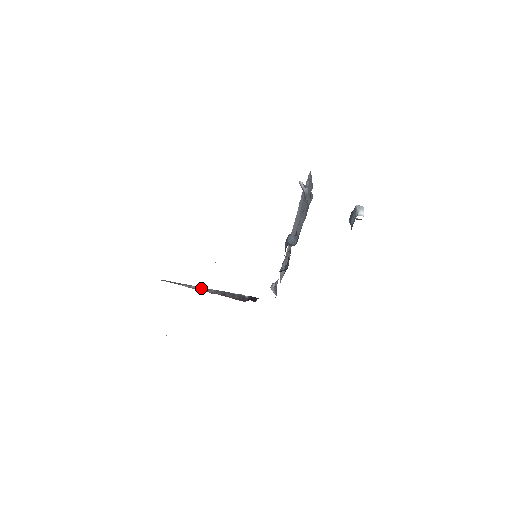
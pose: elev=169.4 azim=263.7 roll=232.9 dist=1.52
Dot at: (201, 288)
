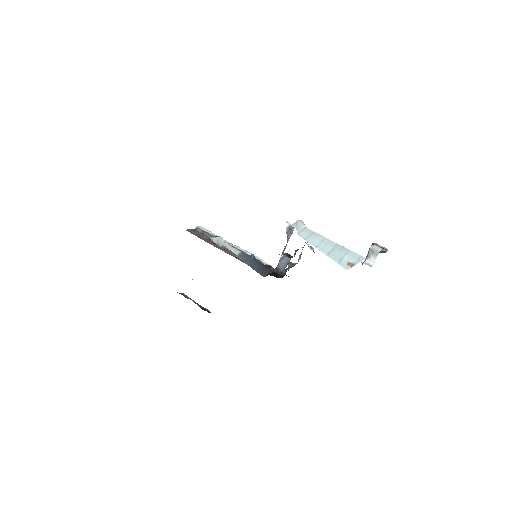
Dot at: occluded
